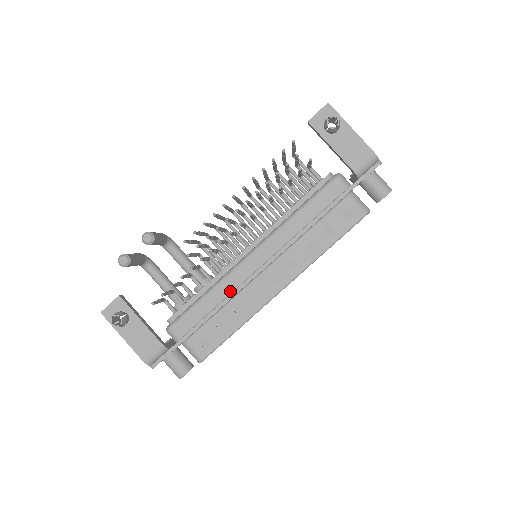
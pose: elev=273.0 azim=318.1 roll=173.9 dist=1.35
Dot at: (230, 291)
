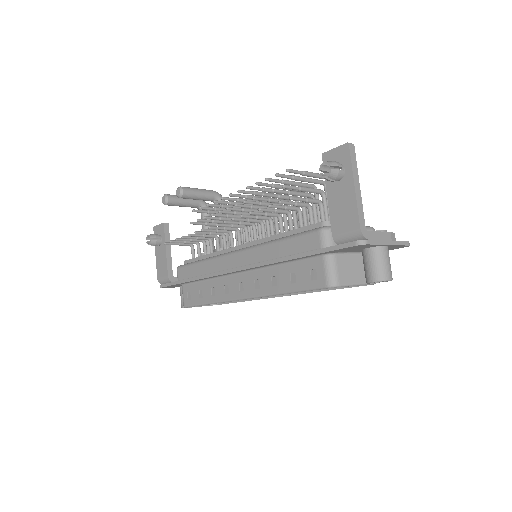
Dot at: (213, 271)
